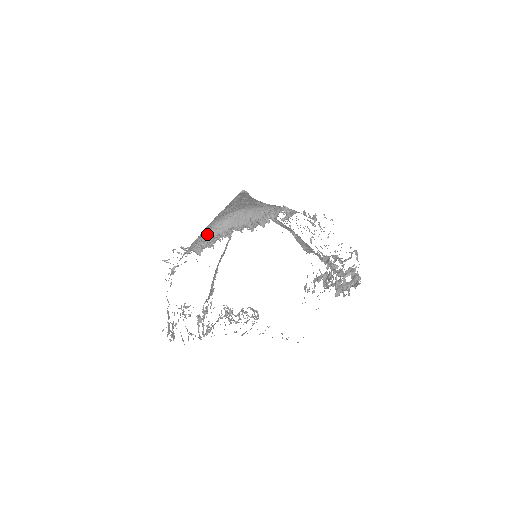
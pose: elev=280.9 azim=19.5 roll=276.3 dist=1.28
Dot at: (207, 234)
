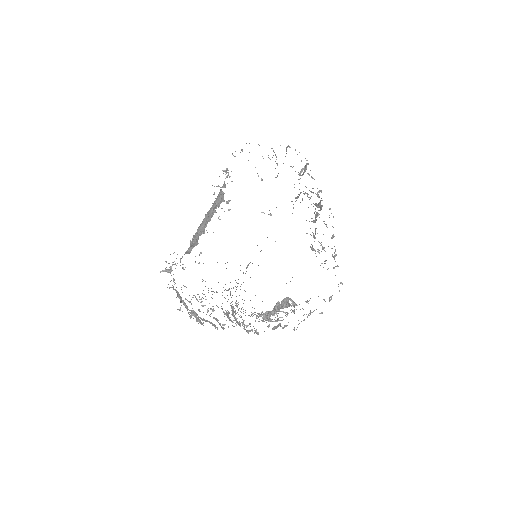
Dot at: (191, 243)
